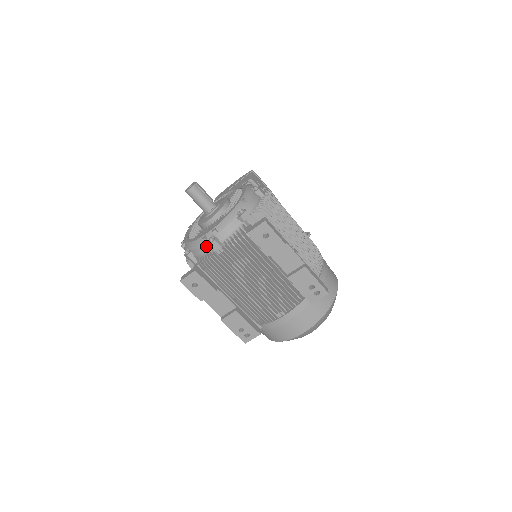
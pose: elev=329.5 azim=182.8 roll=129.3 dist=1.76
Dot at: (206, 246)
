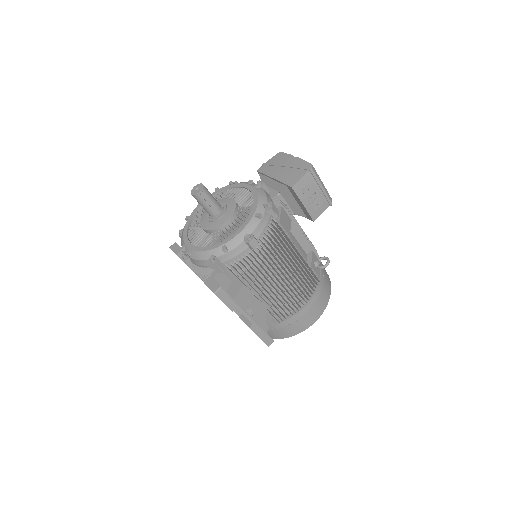
Dot at: occluded
